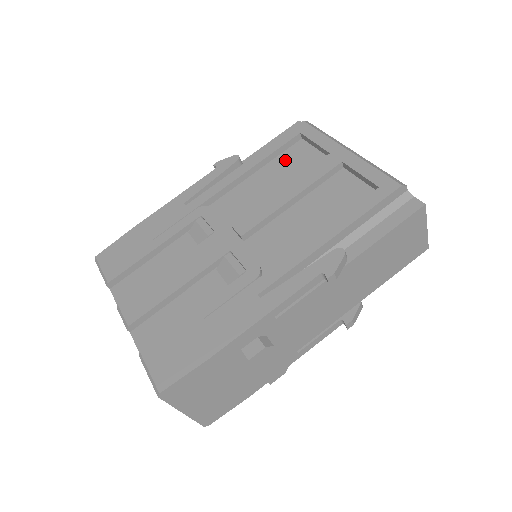
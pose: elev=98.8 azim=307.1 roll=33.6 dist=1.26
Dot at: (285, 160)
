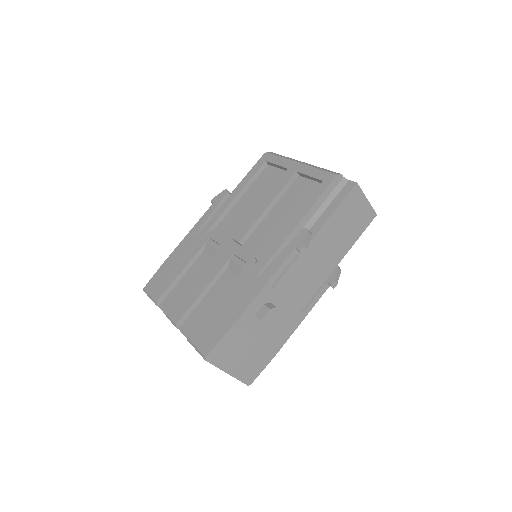
Dot at: (259, 183)
